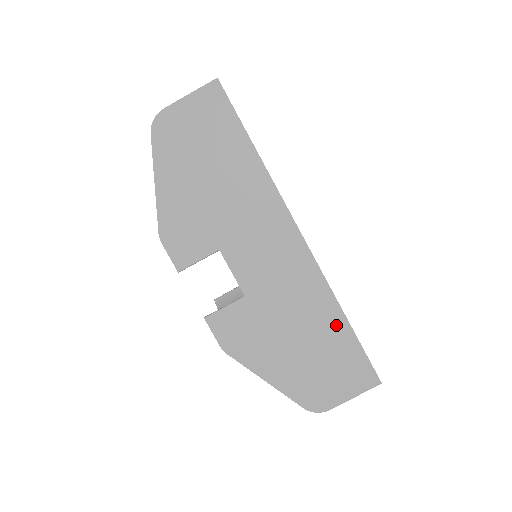
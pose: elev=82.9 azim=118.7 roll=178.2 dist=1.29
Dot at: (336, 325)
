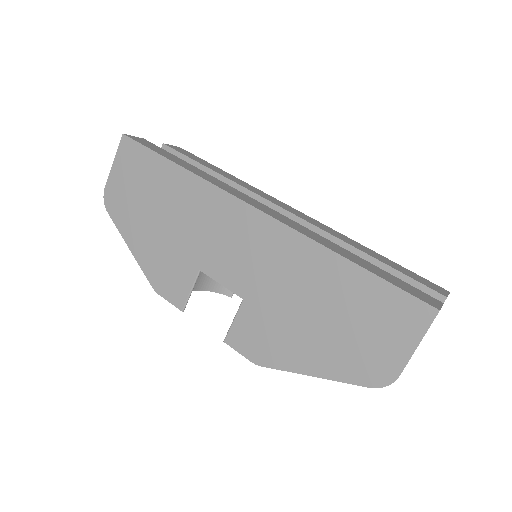
Dot at: (343, 274)
